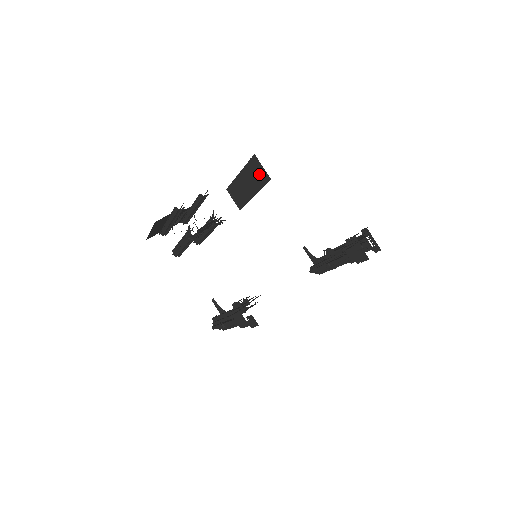
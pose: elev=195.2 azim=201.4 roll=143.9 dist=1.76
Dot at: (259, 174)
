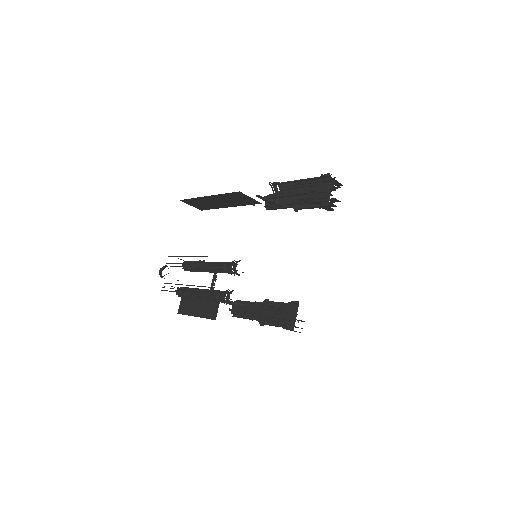
Dot at: occluded
